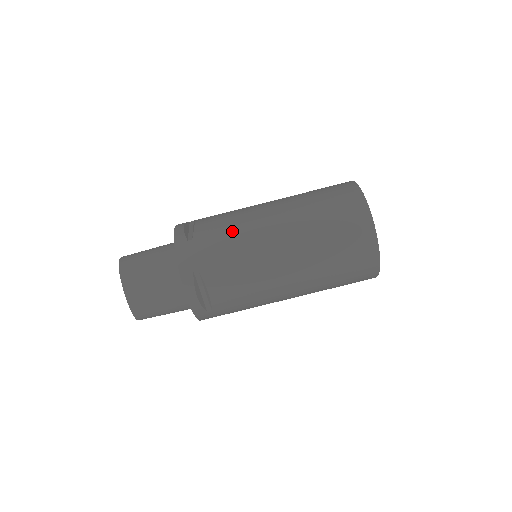
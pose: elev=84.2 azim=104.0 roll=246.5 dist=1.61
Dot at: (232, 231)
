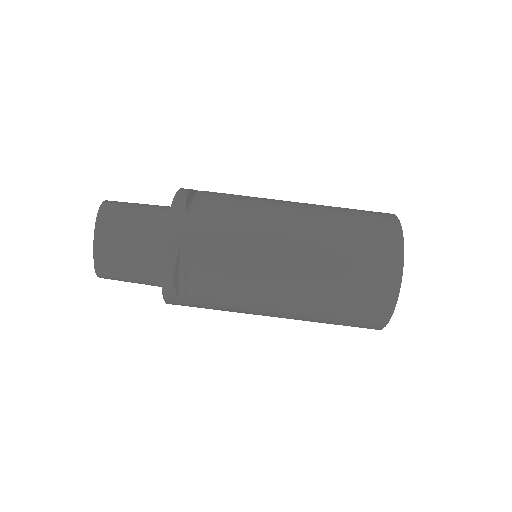
Dot at: (241, 219)
